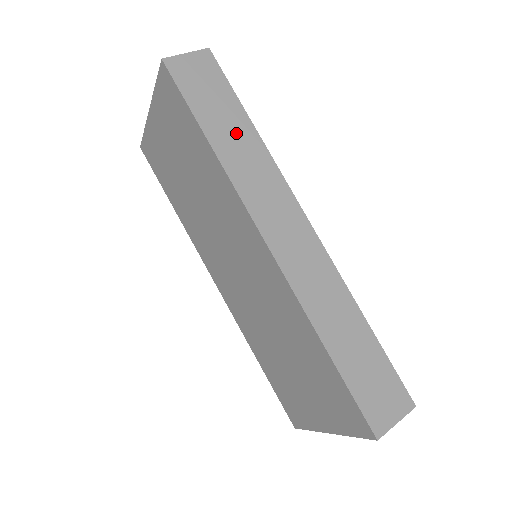
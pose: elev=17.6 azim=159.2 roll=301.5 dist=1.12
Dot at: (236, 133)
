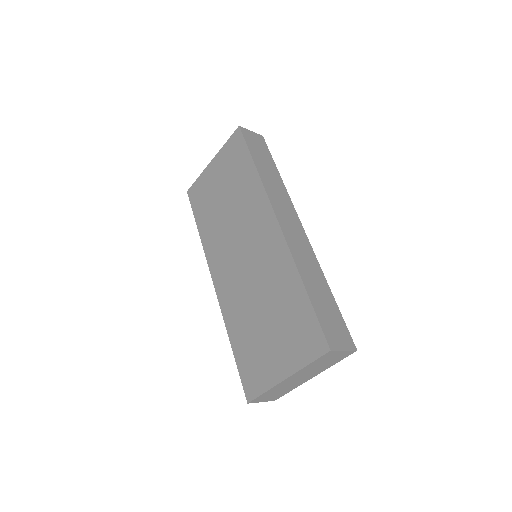
Dot at: (270, 172)
